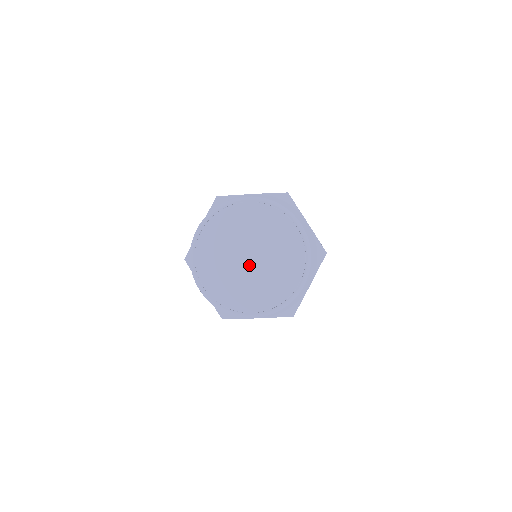
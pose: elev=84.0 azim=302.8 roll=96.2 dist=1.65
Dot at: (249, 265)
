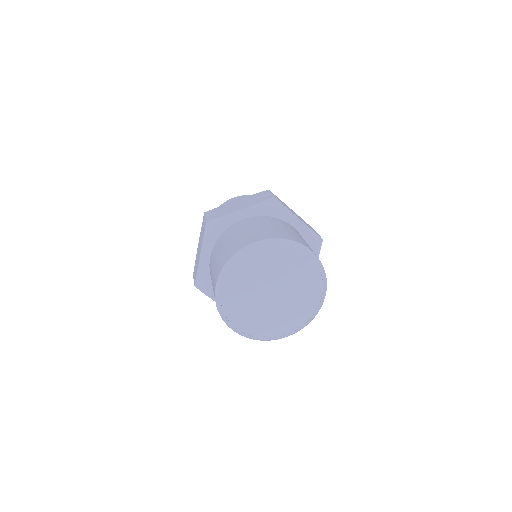
Dot at: (267, 298)
